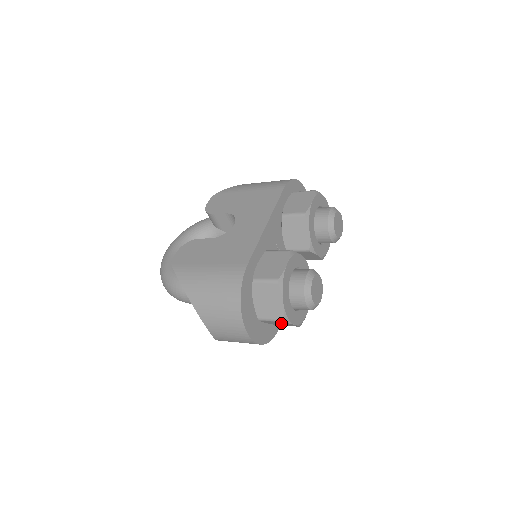
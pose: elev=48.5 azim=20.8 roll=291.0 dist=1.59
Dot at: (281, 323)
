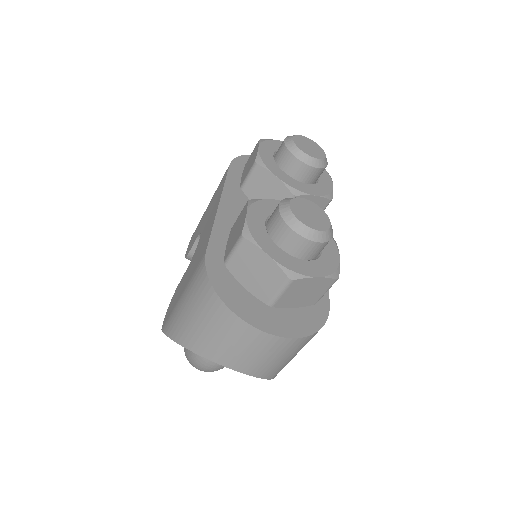
Dot at: (302, 289)
